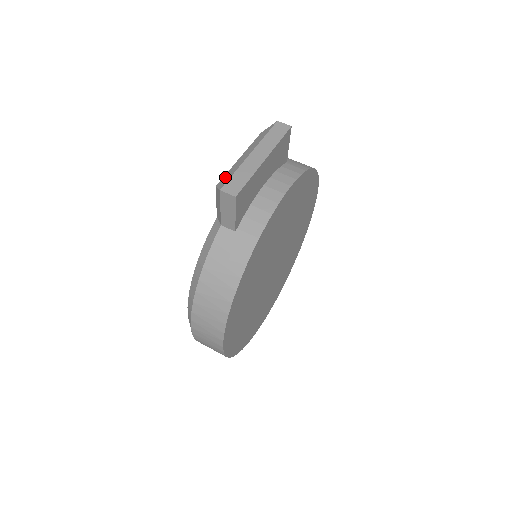
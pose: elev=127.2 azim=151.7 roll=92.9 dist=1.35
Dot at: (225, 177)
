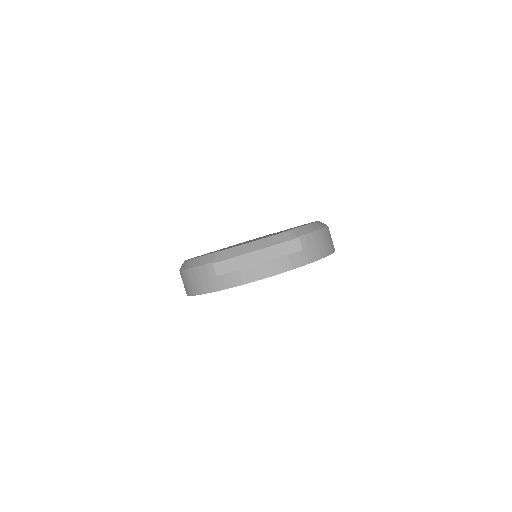
Dot at: (229, 252)
